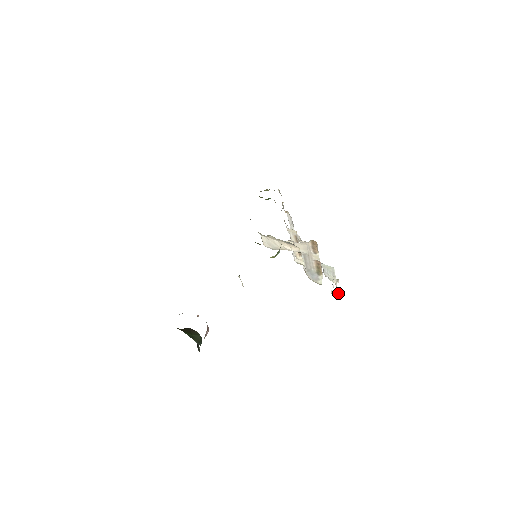
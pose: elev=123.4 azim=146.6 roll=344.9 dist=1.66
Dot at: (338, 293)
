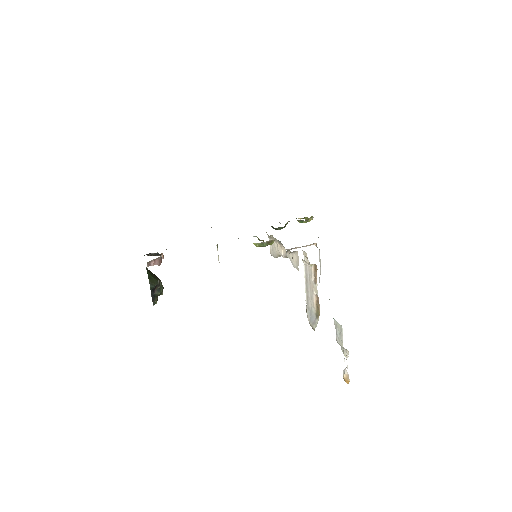
Dot at: (348, 374)
